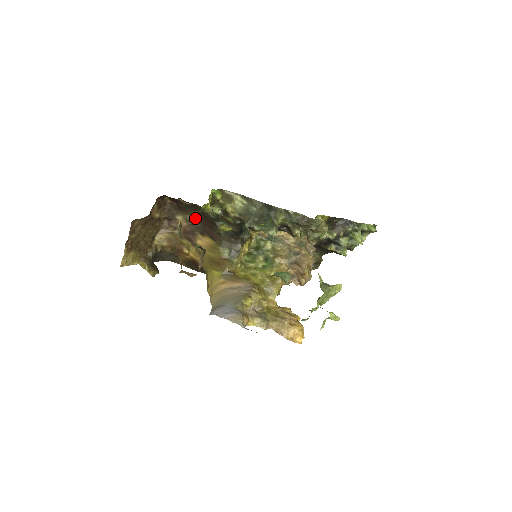
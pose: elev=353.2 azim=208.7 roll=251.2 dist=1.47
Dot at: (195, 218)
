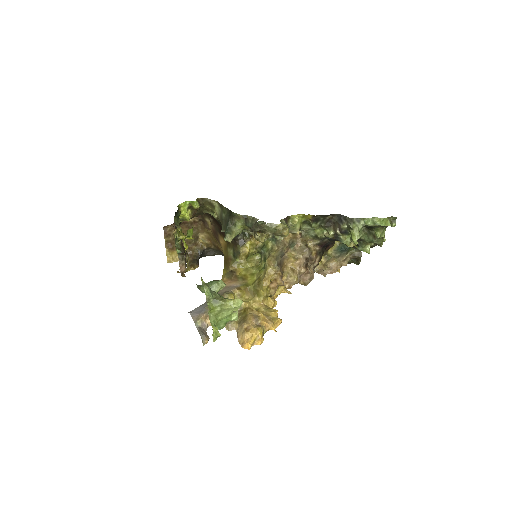
Dot at: (214, 220)
